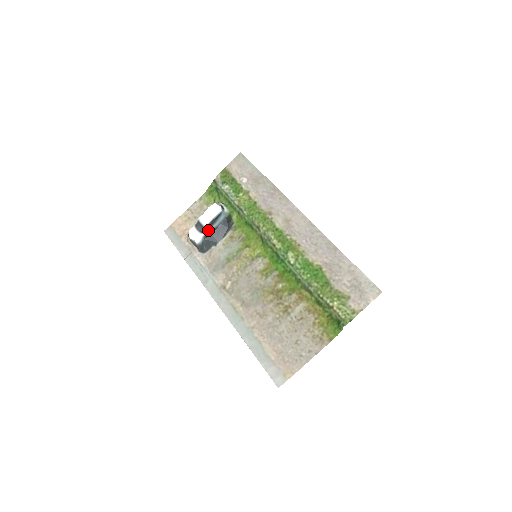
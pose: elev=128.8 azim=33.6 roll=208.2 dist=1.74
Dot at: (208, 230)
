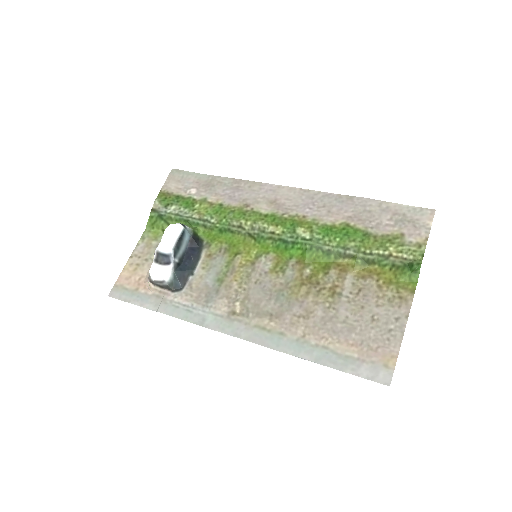
Dot at: (176, 257)
